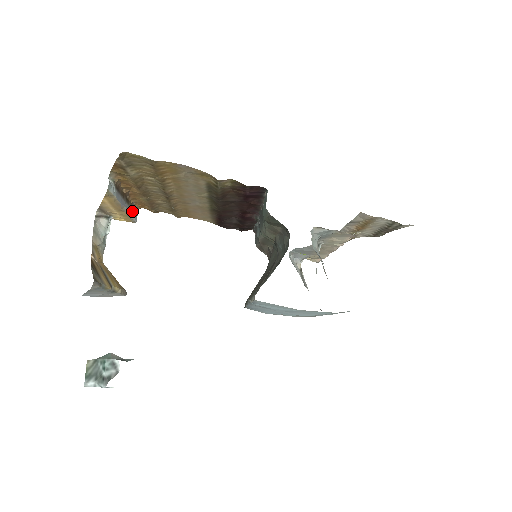
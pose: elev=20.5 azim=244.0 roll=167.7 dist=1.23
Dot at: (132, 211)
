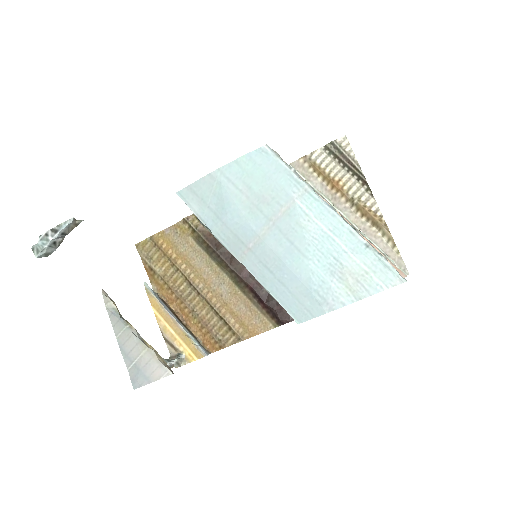
Dot at: (194, 339)
